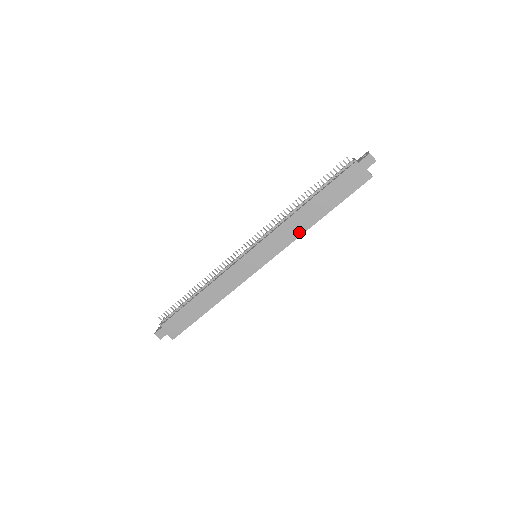
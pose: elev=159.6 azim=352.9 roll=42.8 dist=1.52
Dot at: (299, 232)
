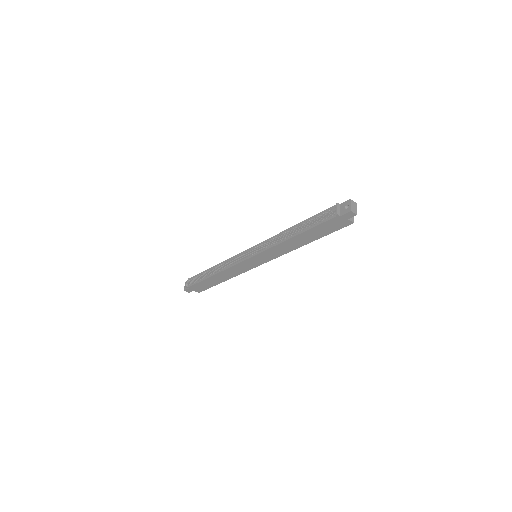
Dot at: (291, 249)
